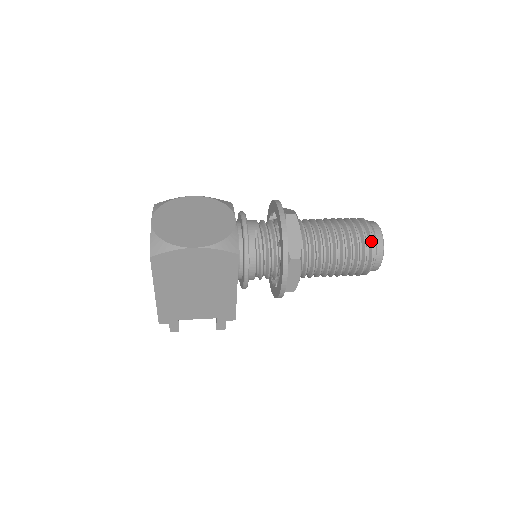
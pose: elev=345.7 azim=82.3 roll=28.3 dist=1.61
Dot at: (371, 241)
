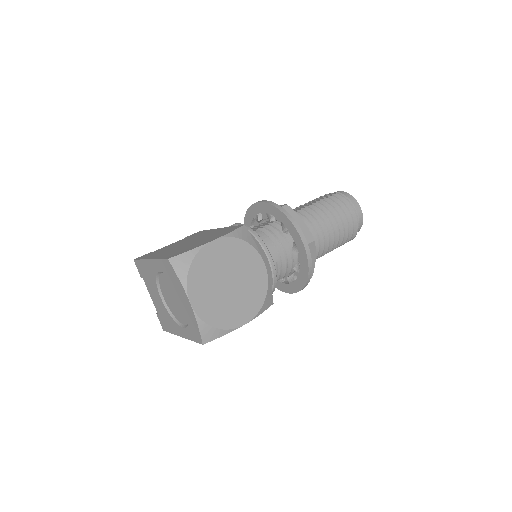
Dot at: (356, 232)
